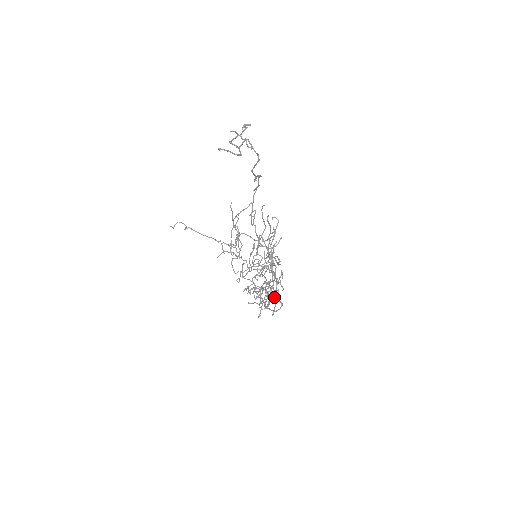
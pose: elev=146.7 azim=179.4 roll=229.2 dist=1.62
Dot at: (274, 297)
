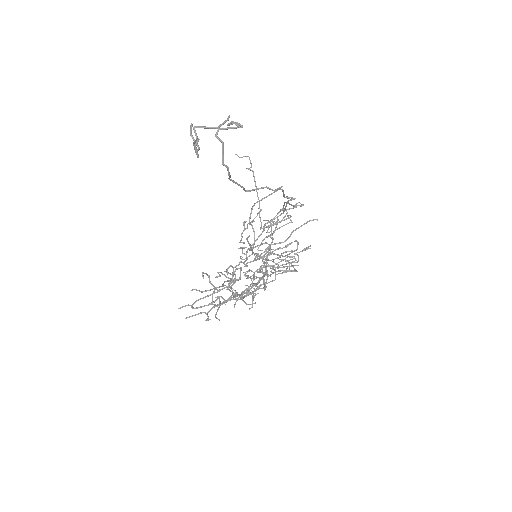
Dot at: (197, 307)
